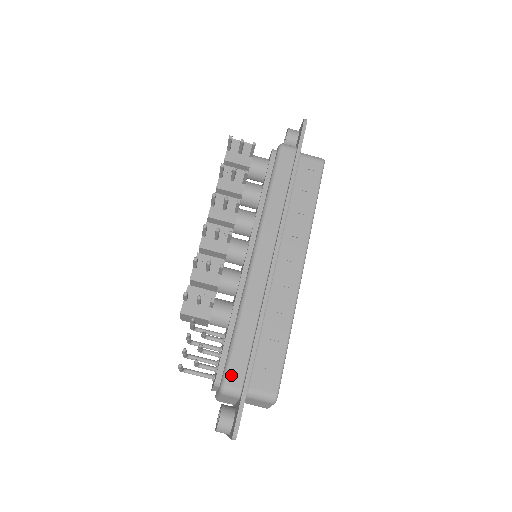
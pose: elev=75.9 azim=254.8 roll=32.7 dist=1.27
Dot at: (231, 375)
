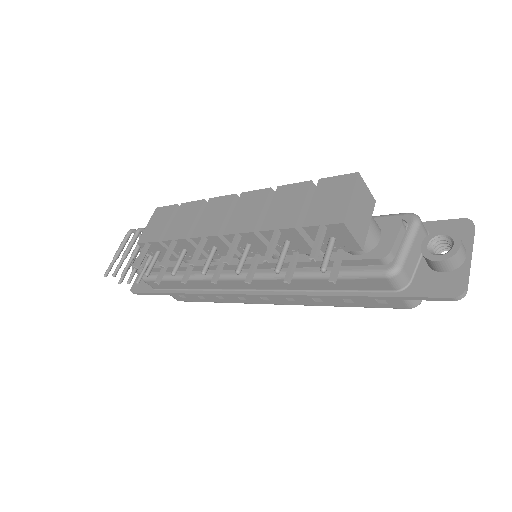
Dot at: (152, 283)
